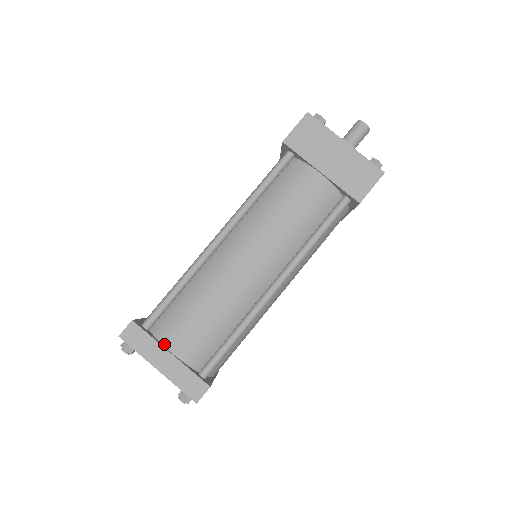
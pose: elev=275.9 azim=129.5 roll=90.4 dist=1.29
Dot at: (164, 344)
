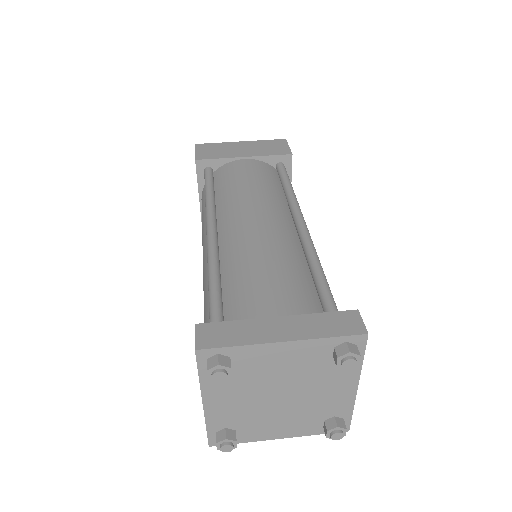
Dot at: (259, 320)
